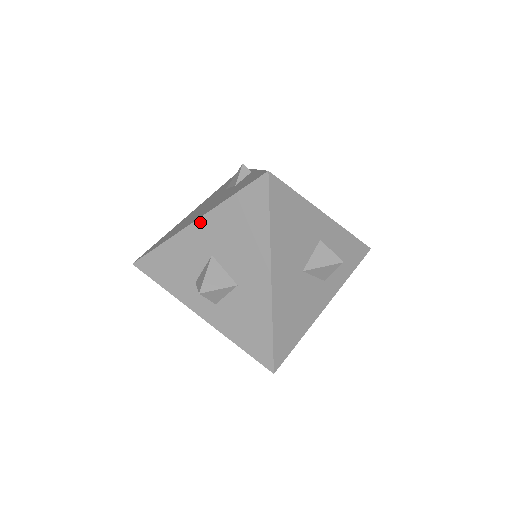
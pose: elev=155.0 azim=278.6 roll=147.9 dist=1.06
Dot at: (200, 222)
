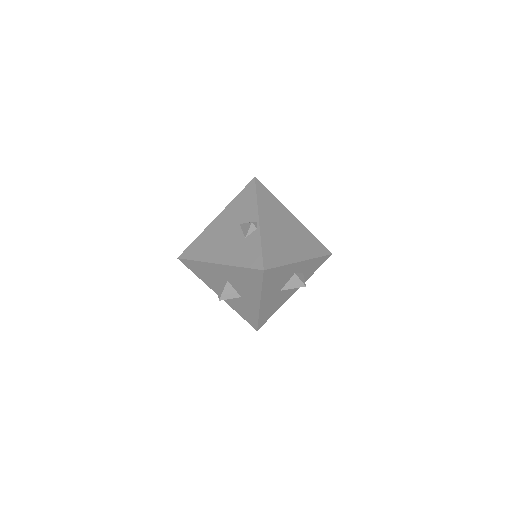
Dot at: (221, 266)
